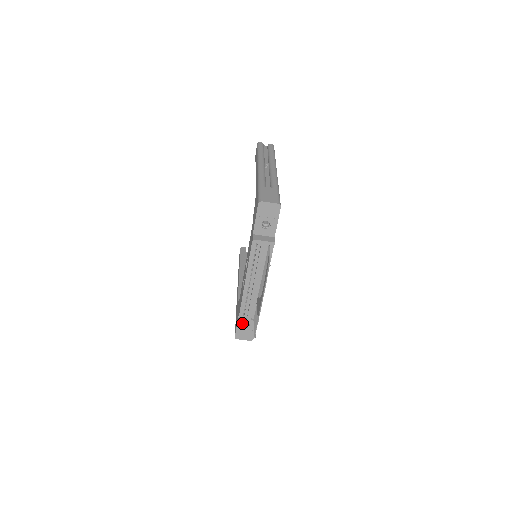
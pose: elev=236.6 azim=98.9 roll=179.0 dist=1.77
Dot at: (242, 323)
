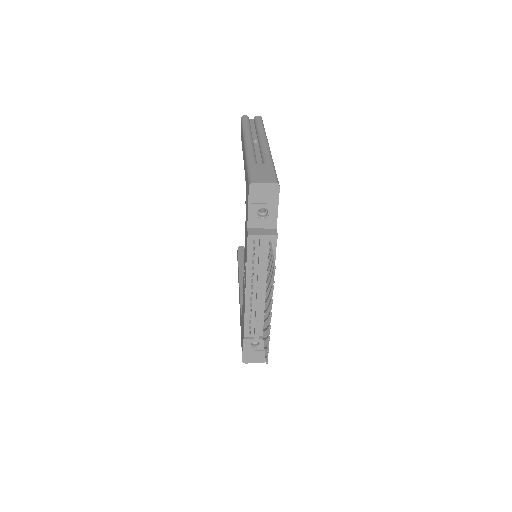
Dot at: (249, 343)
